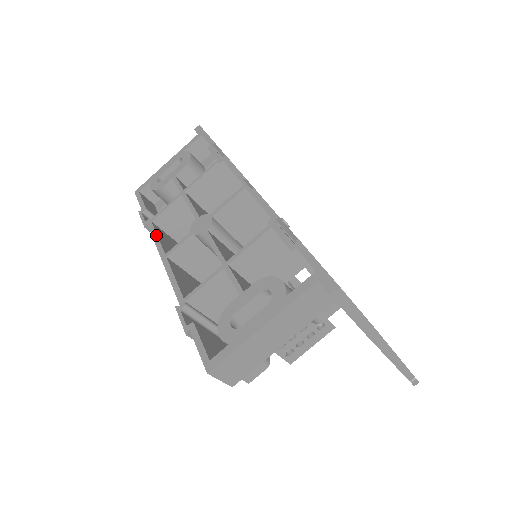
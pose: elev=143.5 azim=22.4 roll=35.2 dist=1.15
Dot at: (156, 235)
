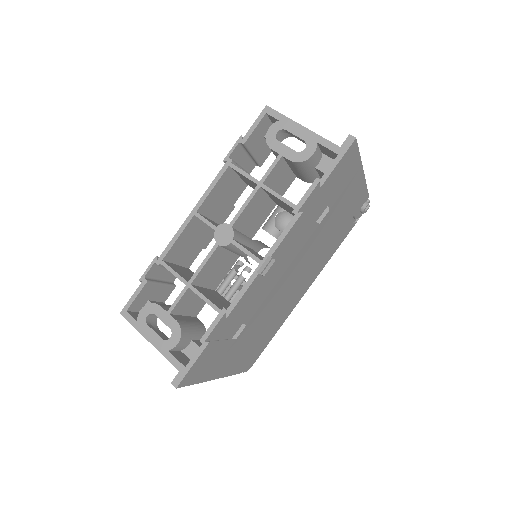
Dot at: (214, 185)
